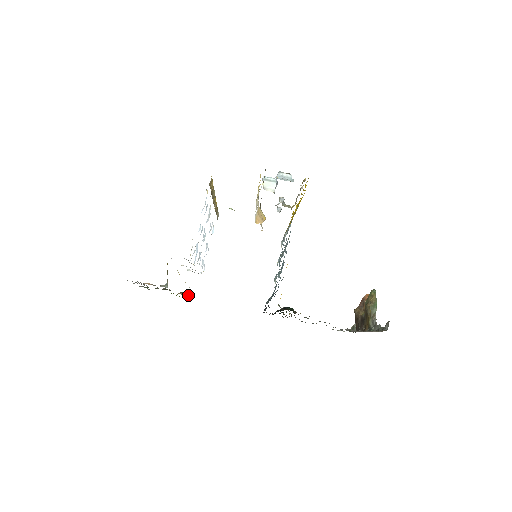
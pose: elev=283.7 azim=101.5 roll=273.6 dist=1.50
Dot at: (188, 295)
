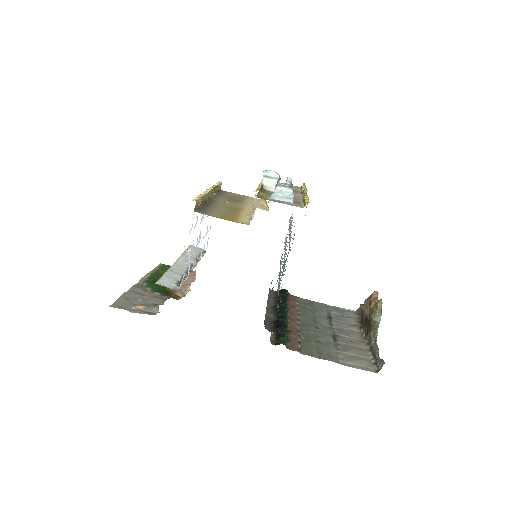
Dot at: (188, 289)
